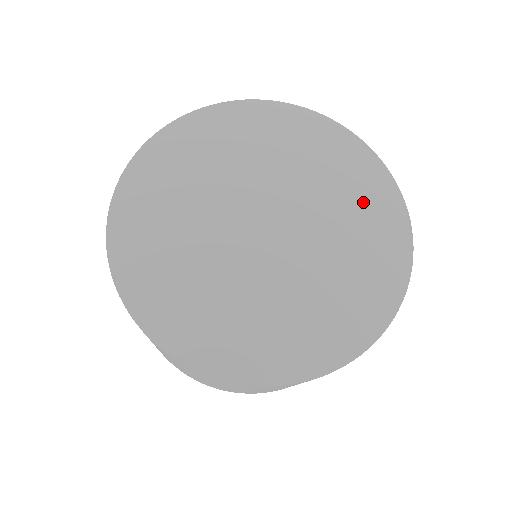
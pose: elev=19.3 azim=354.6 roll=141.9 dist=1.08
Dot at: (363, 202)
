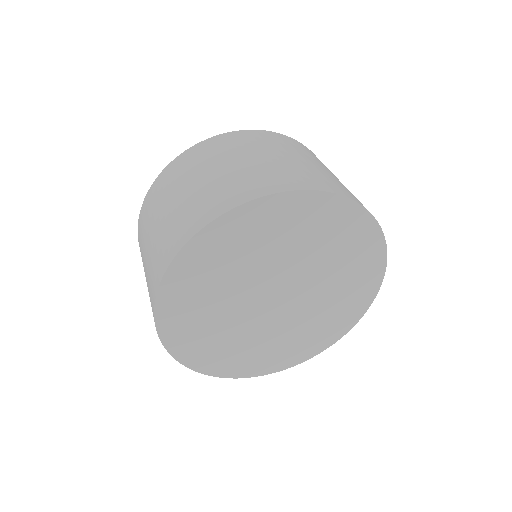
Dot at: (337, 235)
